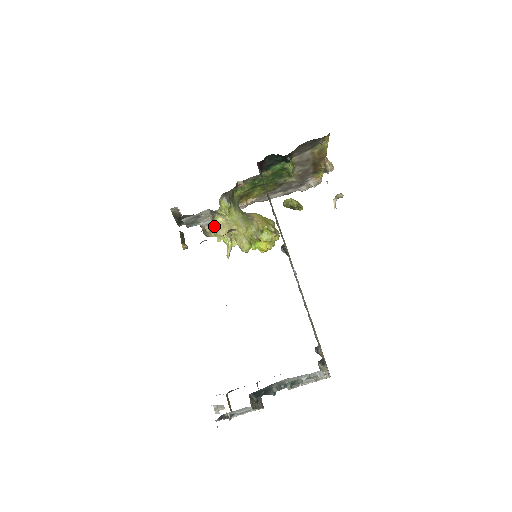
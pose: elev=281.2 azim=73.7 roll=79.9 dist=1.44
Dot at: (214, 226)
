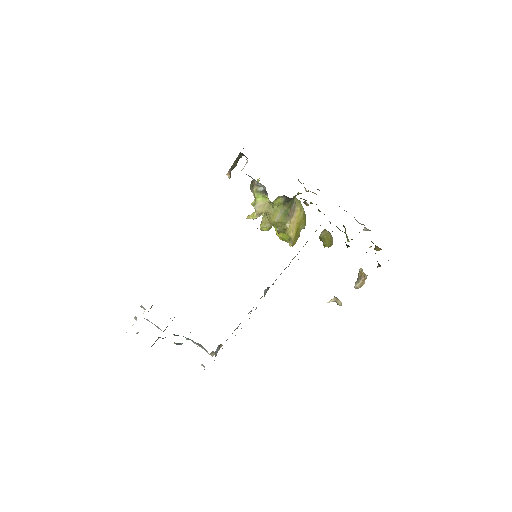
Dot at: (259, 197)
